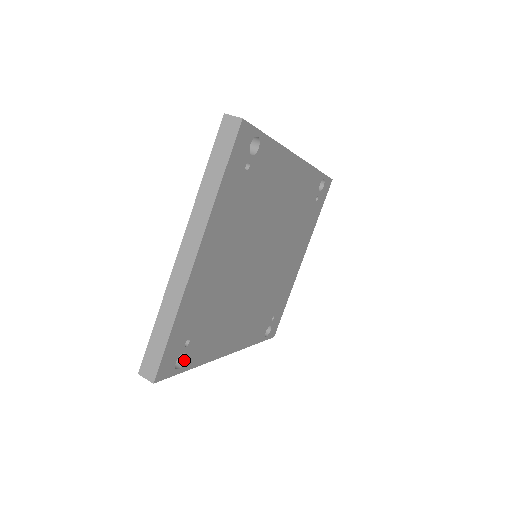
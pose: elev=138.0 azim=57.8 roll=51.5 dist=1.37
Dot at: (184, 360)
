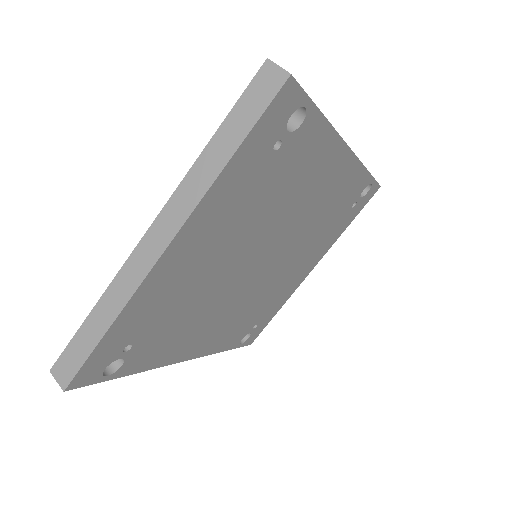
Dot at: (119, 365)
